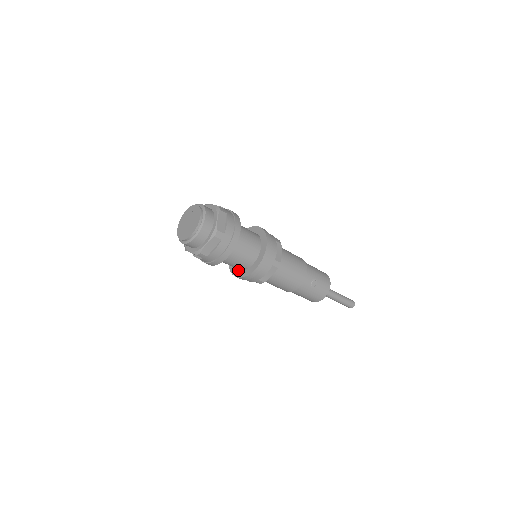
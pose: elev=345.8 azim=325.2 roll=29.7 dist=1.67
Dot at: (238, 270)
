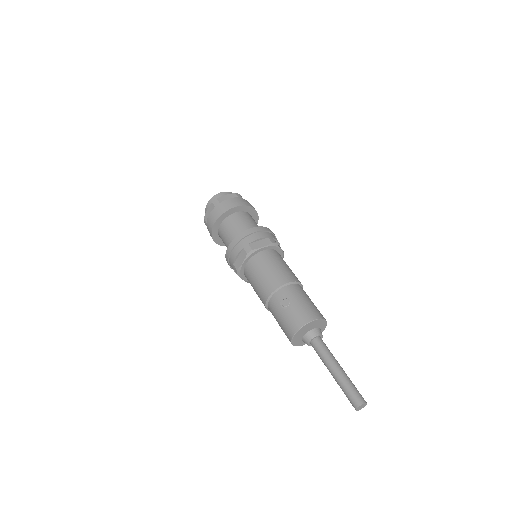
Dot at: occluded
